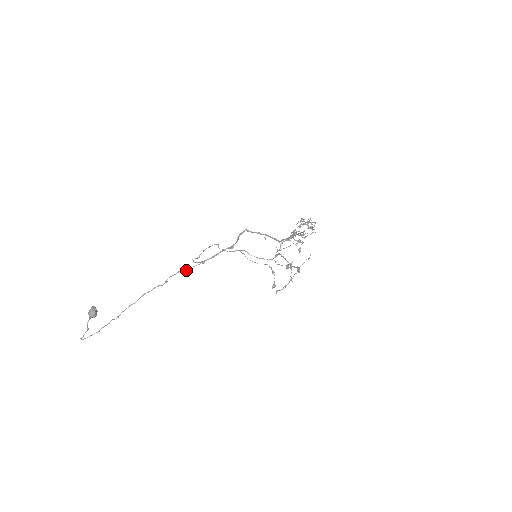
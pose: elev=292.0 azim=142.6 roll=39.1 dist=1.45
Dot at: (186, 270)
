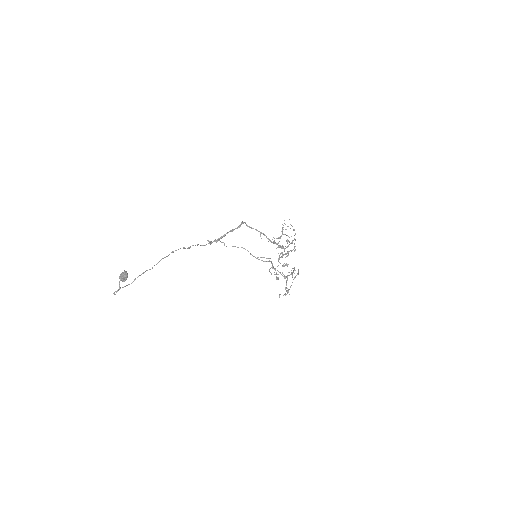
Dot at: (204, 245)
